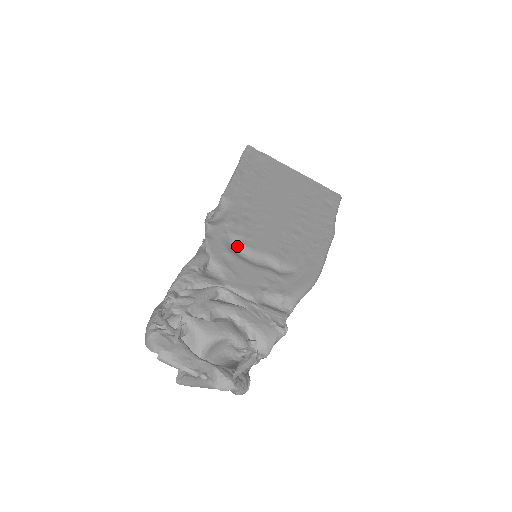
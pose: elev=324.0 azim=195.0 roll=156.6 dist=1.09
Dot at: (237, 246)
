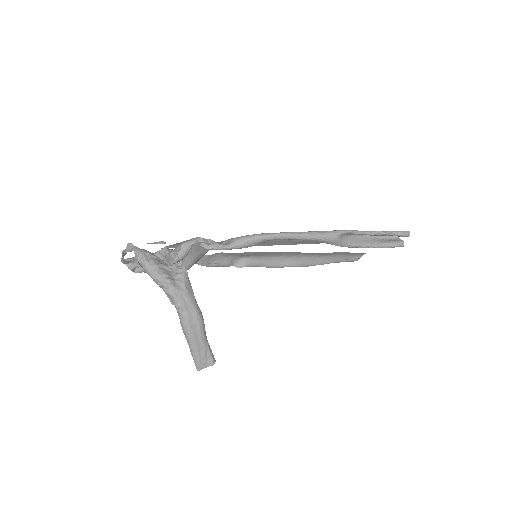
Dot at: occluded
